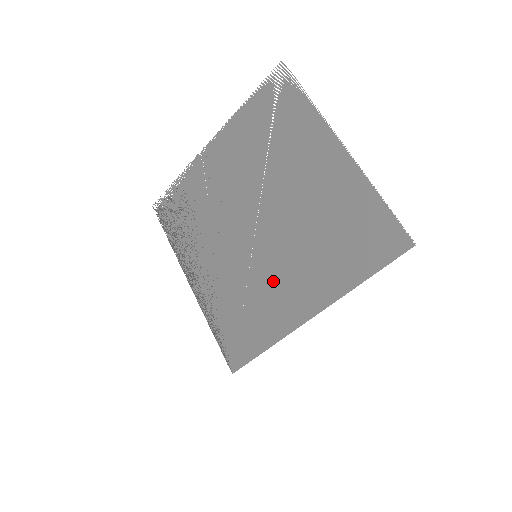
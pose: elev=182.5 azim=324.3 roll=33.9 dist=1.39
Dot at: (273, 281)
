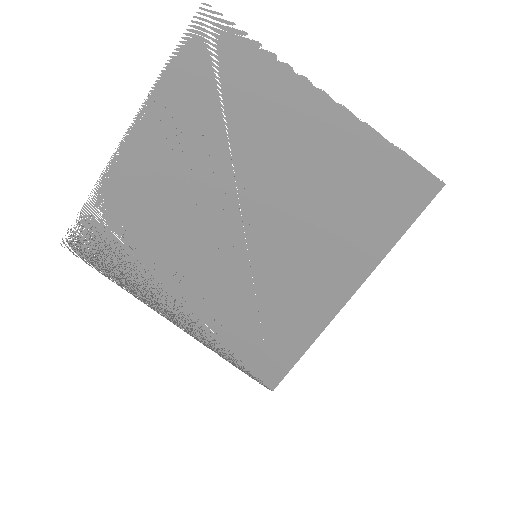
Dot at: (290, 276)
